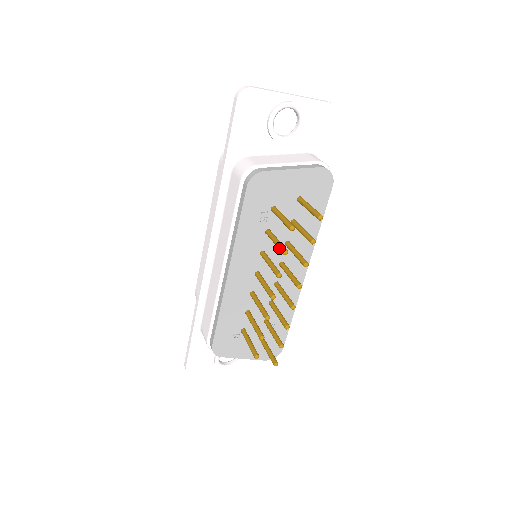
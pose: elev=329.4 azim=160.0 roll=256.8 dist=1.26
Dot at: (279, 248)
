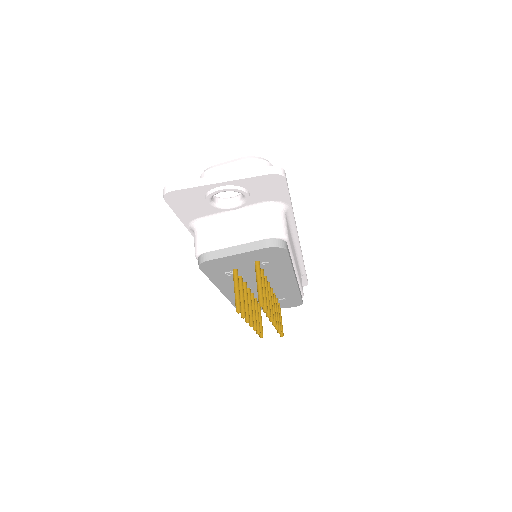
Dot at: occluded
